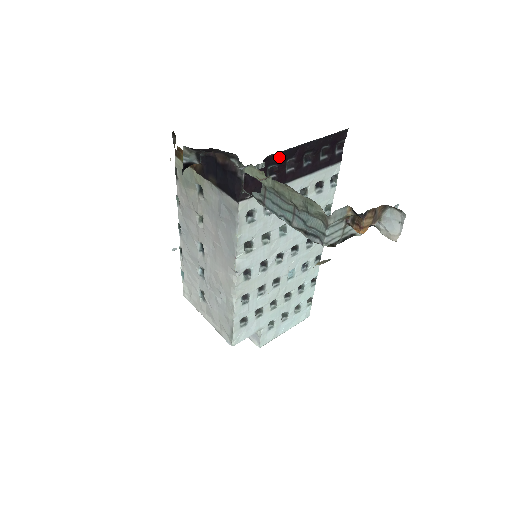
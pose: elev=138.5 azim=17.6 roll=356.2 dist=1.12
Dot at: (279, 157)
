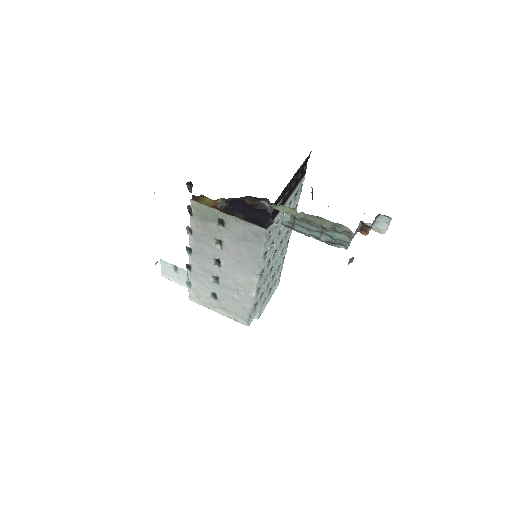
Dot at: (285, 189)
